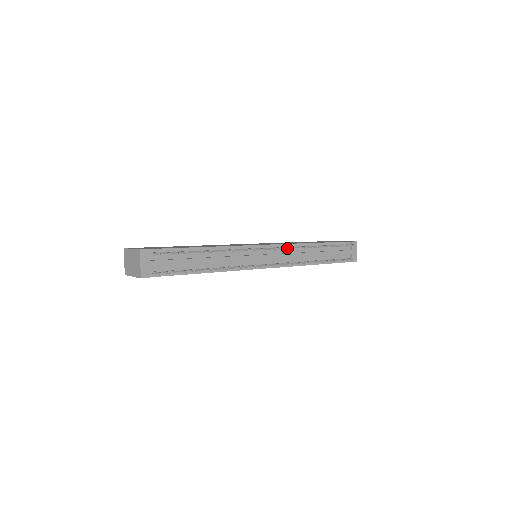
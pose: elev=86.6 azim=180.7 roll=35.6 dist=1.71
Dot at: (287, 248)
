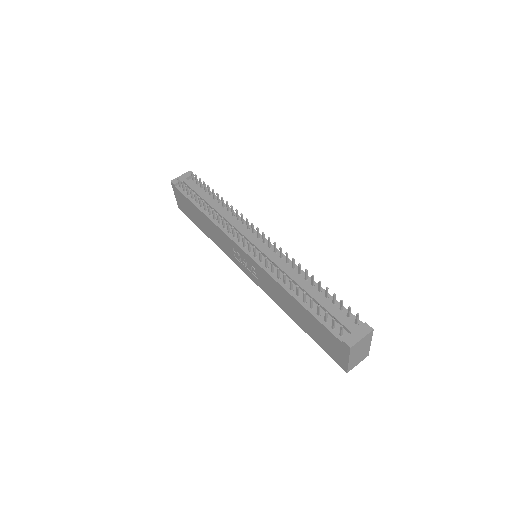
Dot at: (274, 243)
